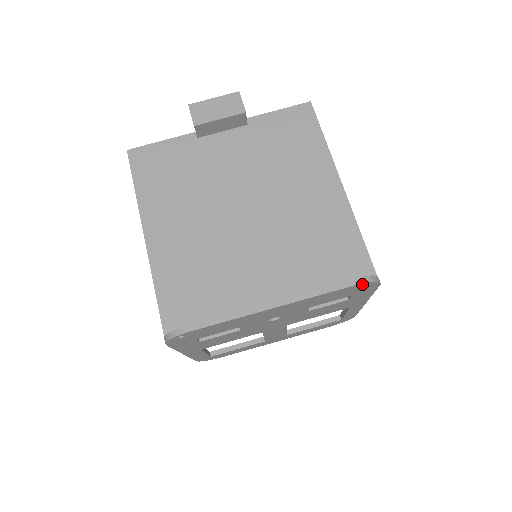
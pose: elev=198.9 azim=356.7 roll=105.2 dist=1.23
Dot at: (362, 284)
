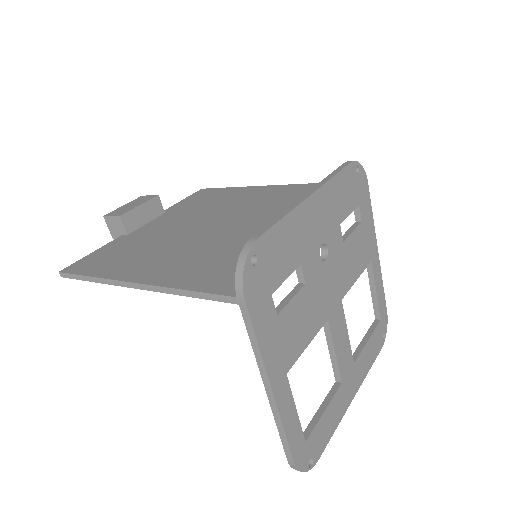
Dot at: (354, 165)
